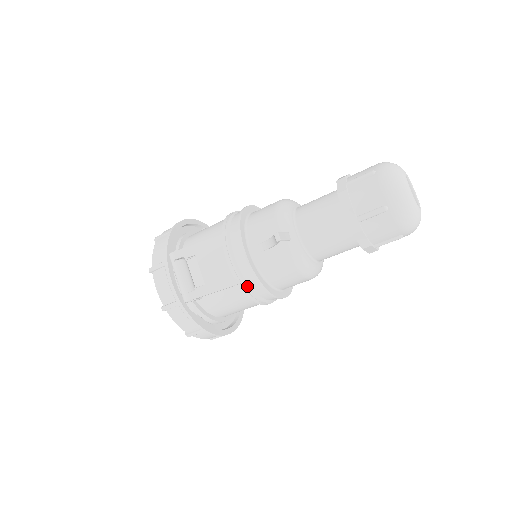
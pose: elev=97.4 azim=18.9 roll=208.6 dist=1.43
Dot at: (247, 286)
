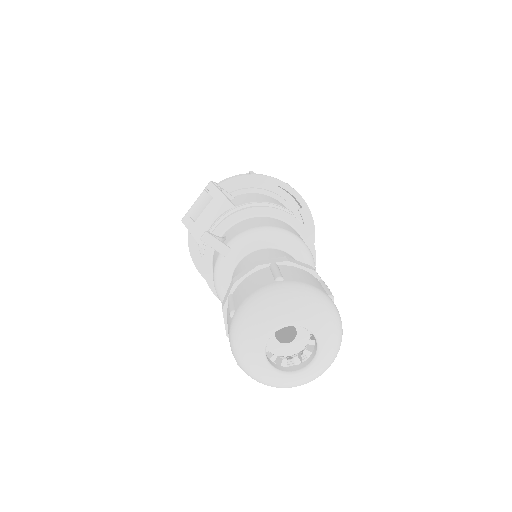
Dot at: occluded
